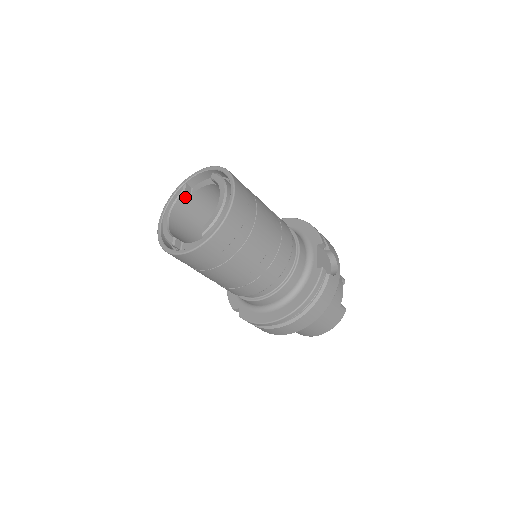
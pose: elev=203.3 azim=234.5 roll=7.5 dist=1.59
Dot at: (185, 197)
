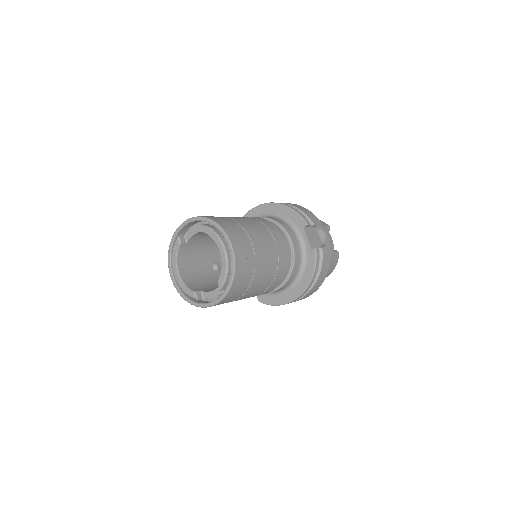
Dot at: (183, 247)
